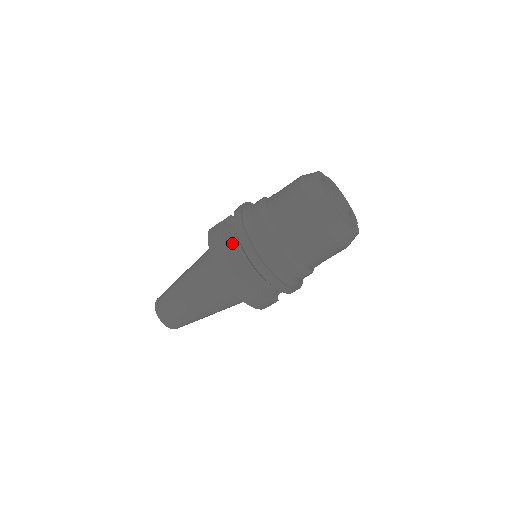
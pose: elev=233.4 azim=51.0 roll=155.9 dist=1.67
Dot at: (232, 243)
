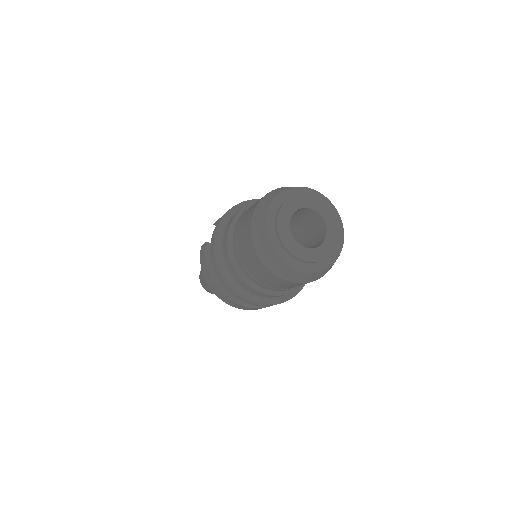
Dot at: occluded
